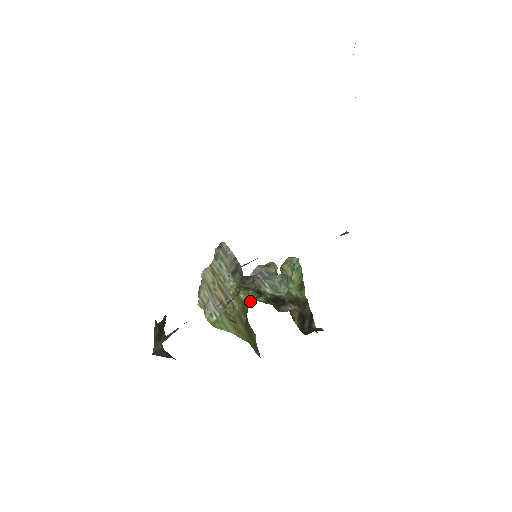
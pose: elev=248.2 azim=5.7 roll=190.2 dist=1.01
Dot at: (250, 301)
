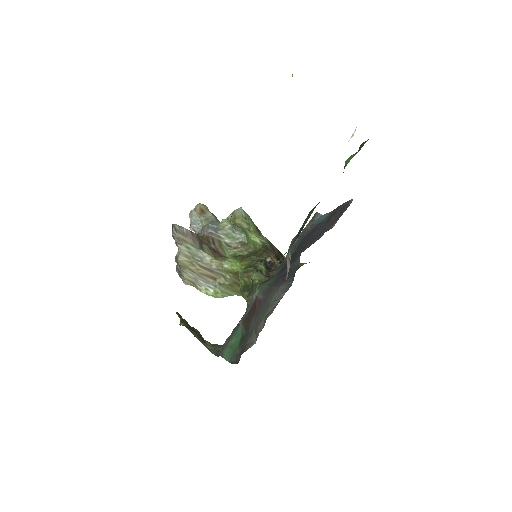
Dot at: (238, 269)
